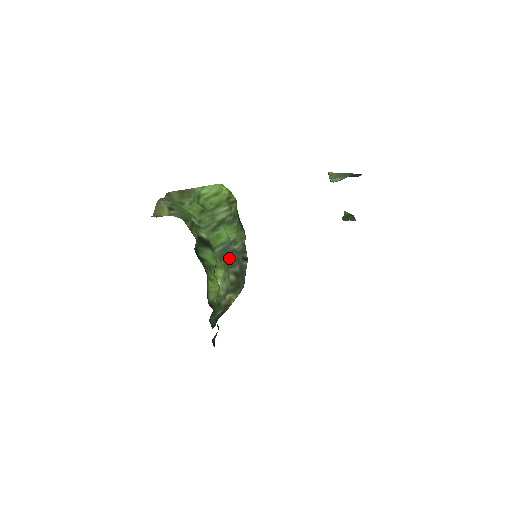
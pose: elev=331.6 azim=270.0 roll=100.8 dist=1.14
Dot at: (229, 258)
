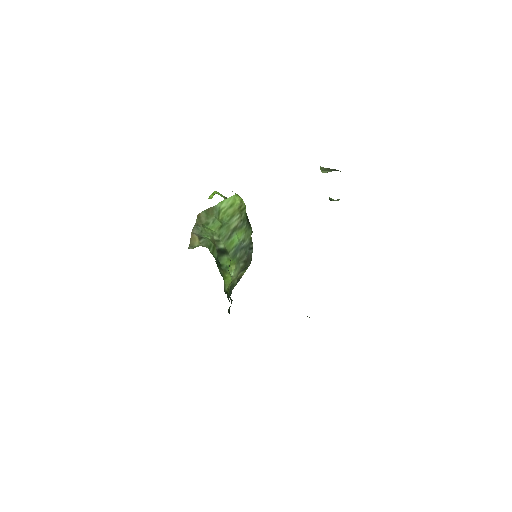
Dot at: (239, 254)
